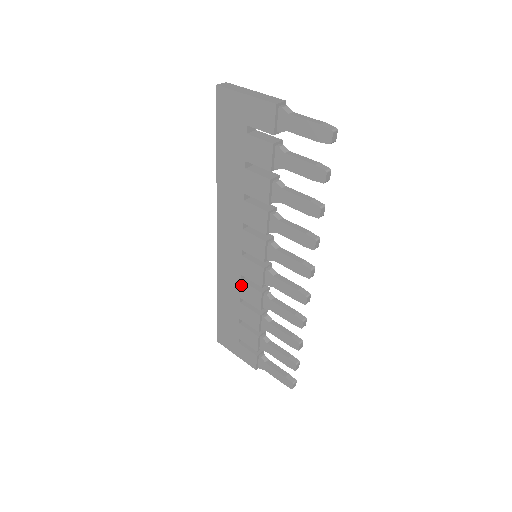
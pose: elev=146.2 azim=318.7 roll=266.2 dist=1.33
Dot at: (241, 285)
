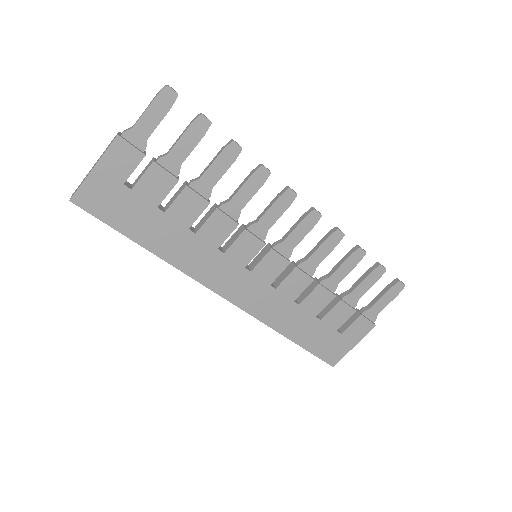
Dot at: (281, 292)
